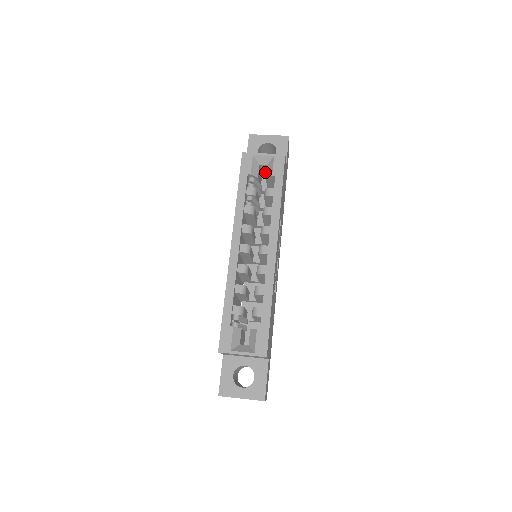
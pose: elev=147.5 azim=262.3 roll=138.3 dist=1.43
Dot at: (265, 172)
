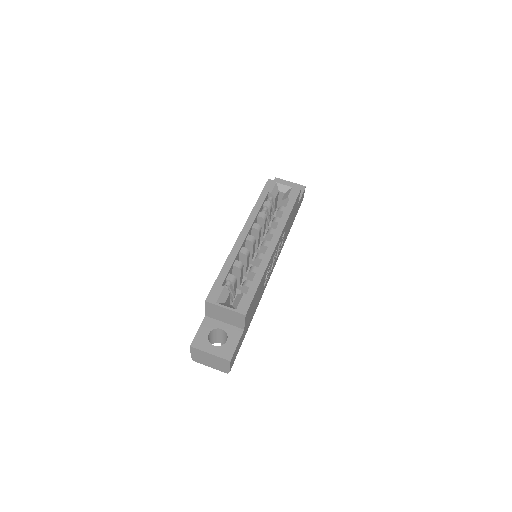
Dot at: occluded
